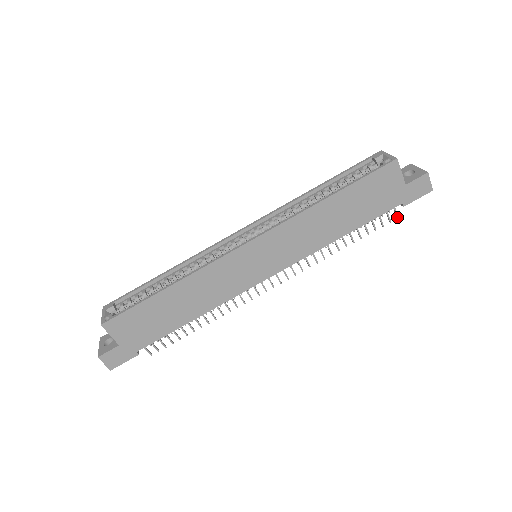
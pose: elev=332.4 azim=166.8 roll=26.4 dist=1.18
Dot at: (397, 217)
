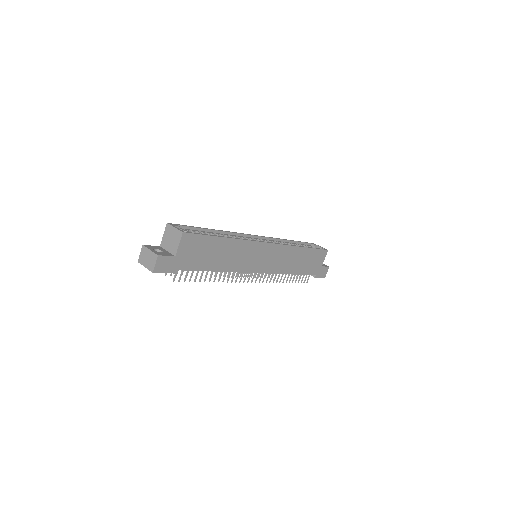
Dot at: (307, 282)
